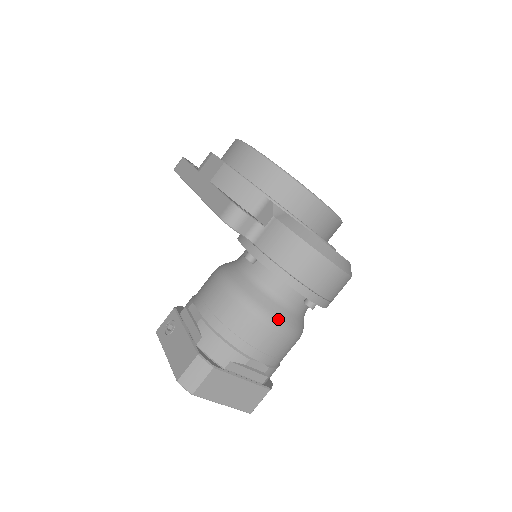
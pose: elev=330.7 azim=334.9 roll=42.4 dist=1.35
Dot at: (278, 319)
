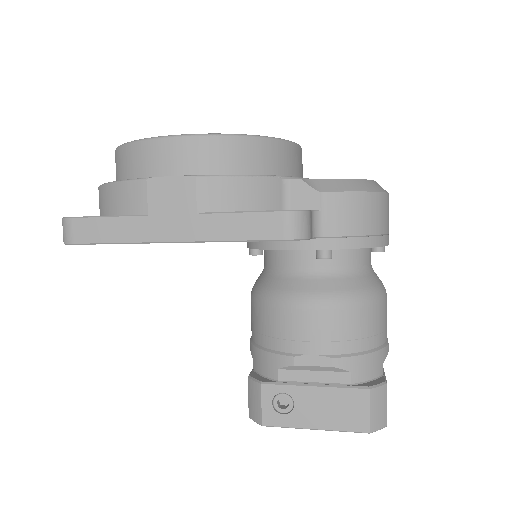
Dot at: (382, 286)
